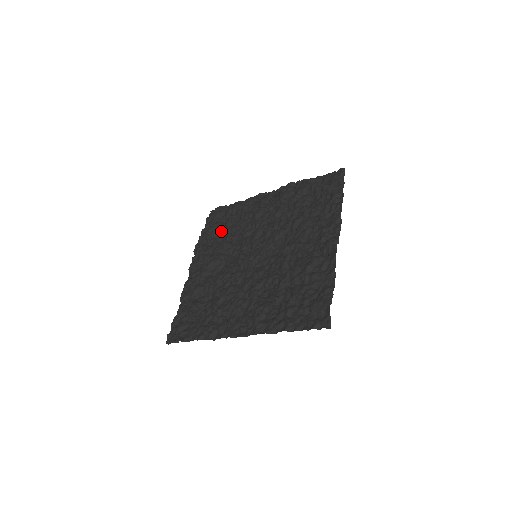
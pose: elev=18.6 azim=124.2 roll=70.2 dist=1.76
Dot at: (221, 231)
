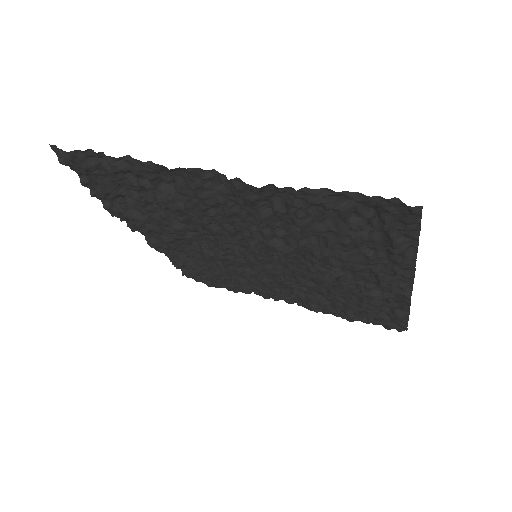
Dot at: occluded
